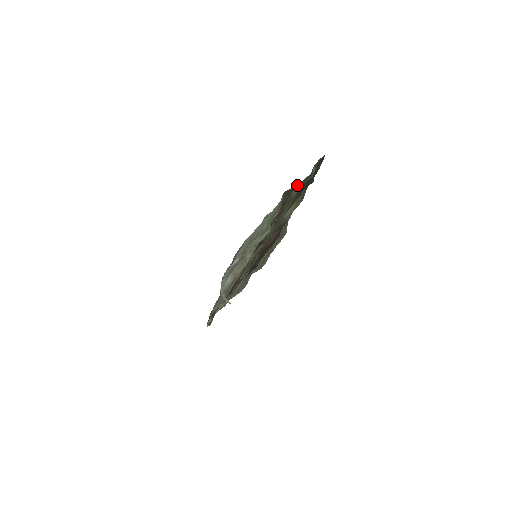
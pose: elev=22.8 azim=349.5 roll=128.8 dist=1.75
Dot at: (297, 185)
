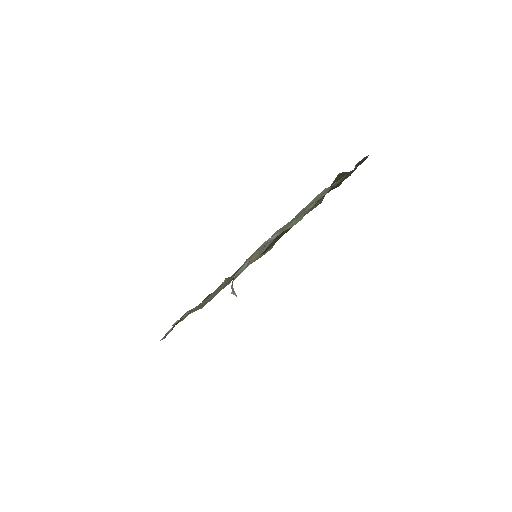
Dot at: (348, 172)
